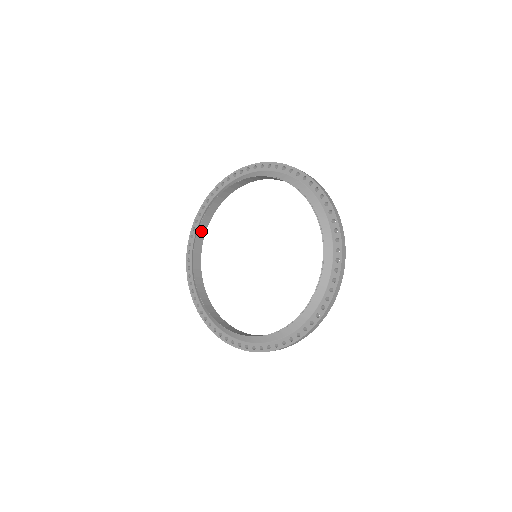
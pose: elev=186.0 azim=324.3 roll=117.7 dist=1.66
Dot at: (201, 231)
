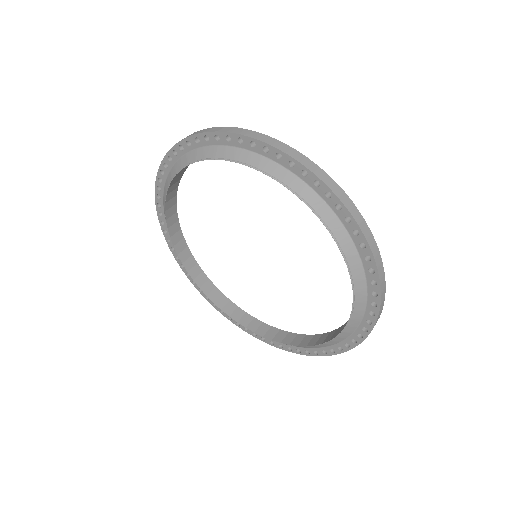
Dot at: (172, 226)
